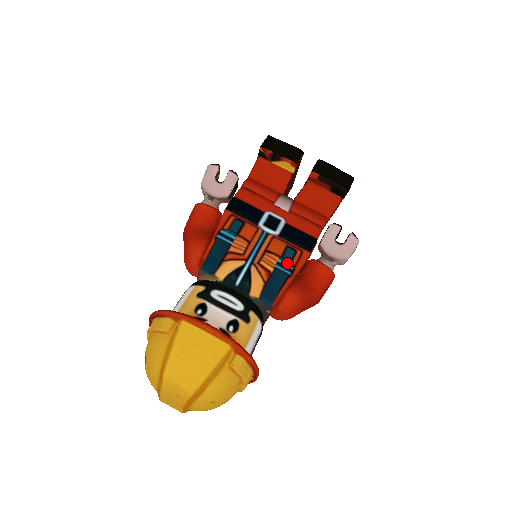
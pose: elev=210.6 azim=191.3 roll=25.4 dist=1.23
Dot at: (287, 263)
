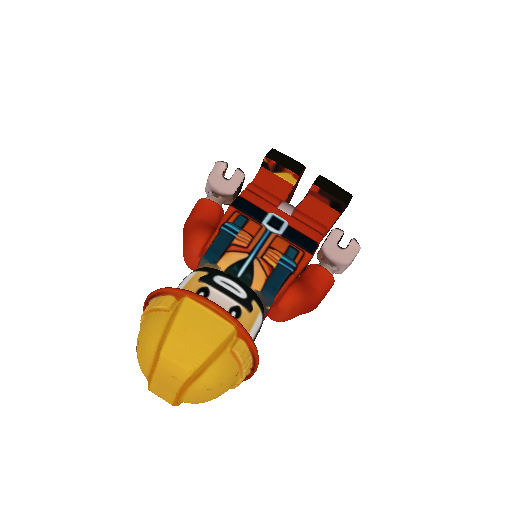
Dot at: (290, 260)
